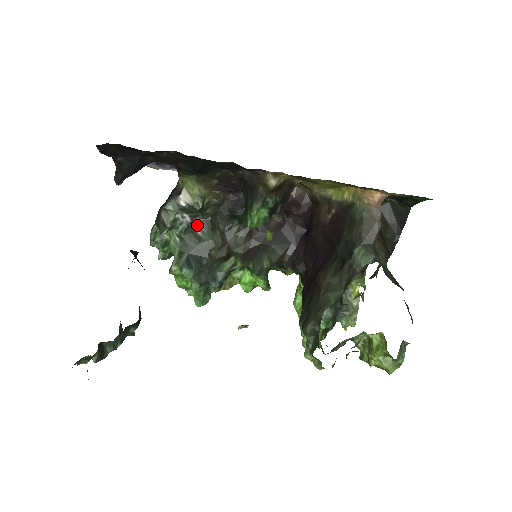
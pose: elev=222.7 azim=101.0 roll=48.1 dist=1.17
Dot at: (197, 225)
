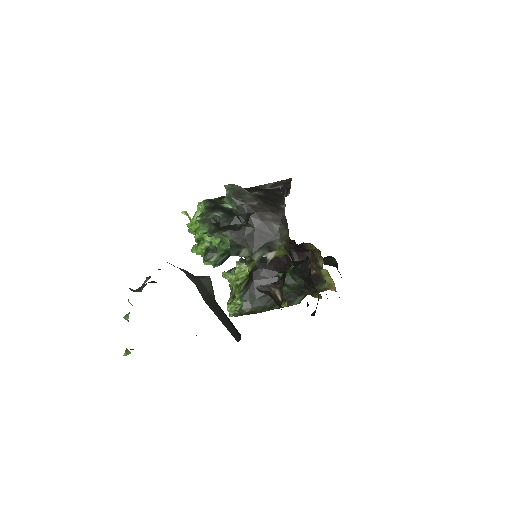
Dot at: occluded
